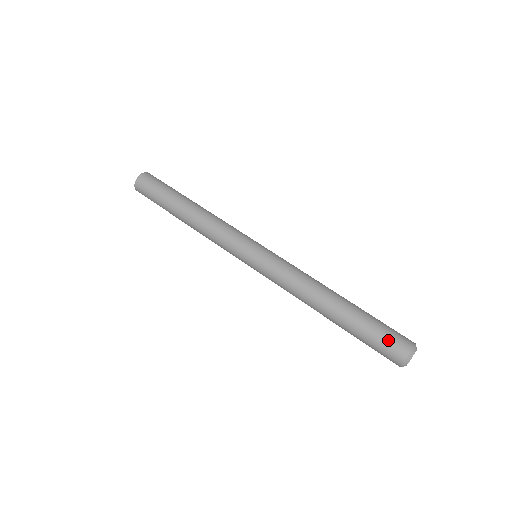
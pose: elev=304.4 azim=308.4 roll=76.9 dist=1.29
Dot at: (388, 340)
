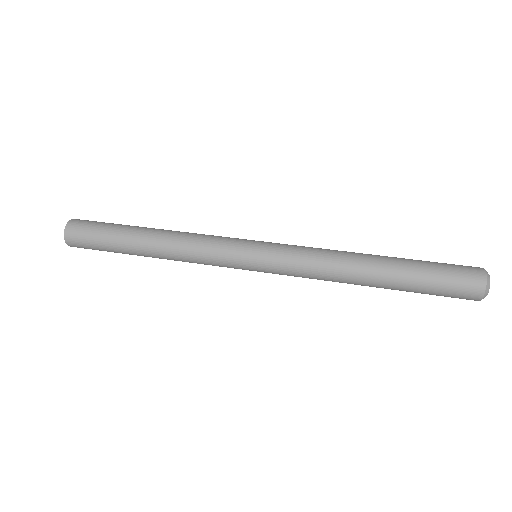
Dot at: (456, 280)
